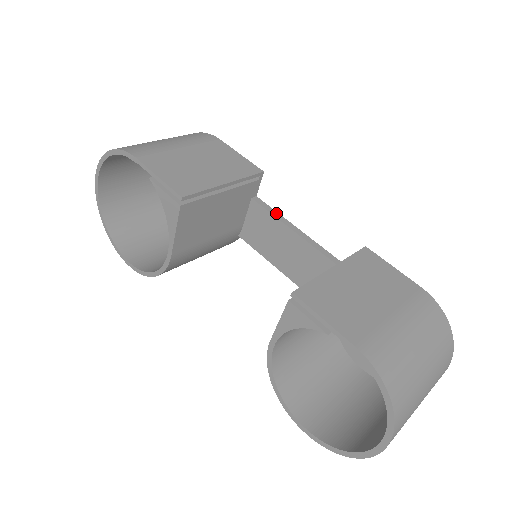
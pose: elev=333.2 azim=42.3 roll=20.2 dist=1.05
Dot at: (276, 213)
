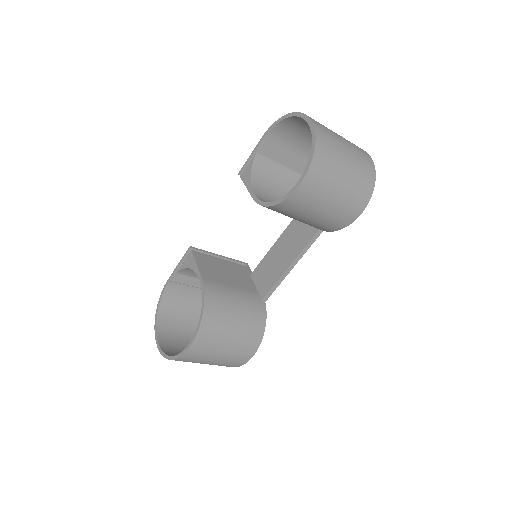
Dot at: occluded
